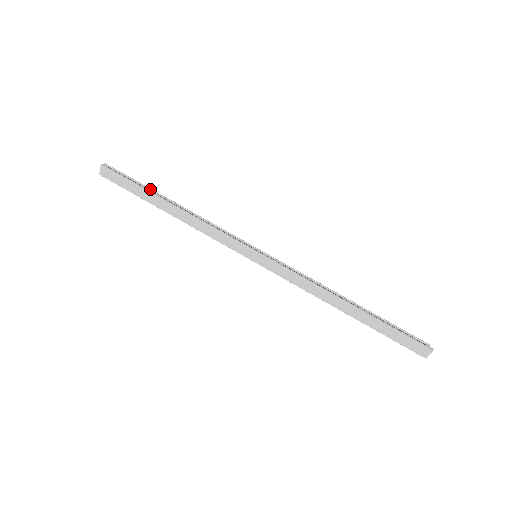
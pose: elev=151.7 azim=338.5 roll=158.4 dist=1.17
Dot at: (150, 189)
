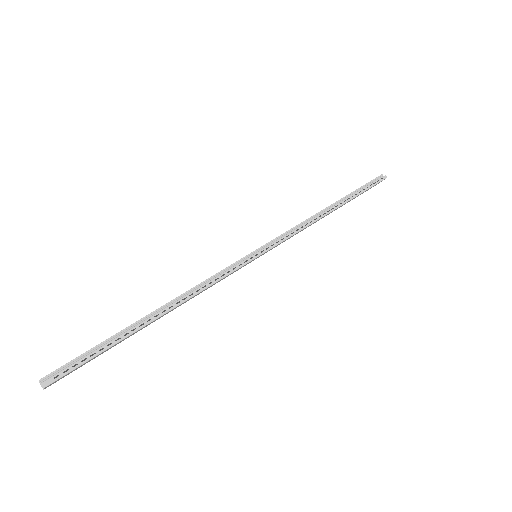
Dot at: (122, 333)
